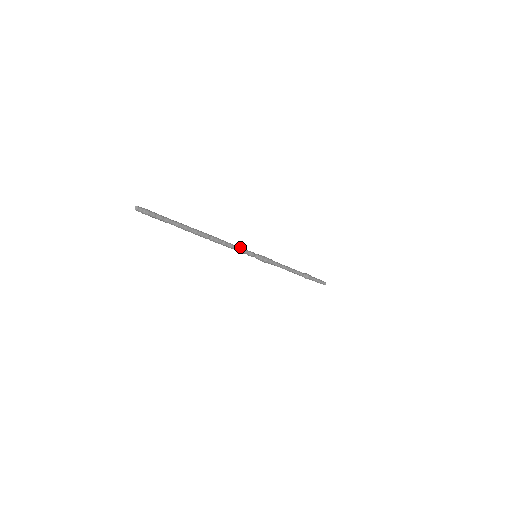
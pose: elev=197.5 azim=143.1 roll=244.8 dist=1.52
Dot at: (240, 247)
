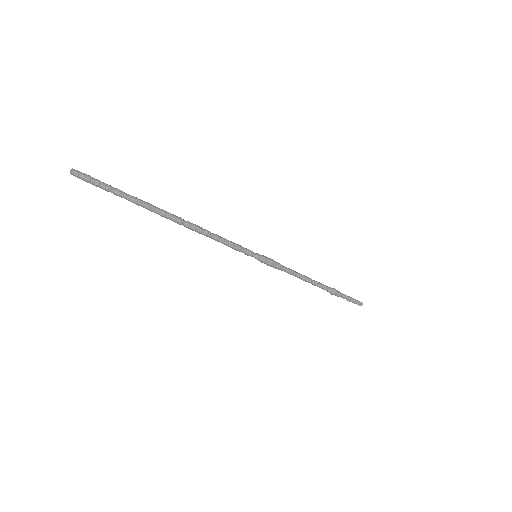
Dot at: (232, 242)
